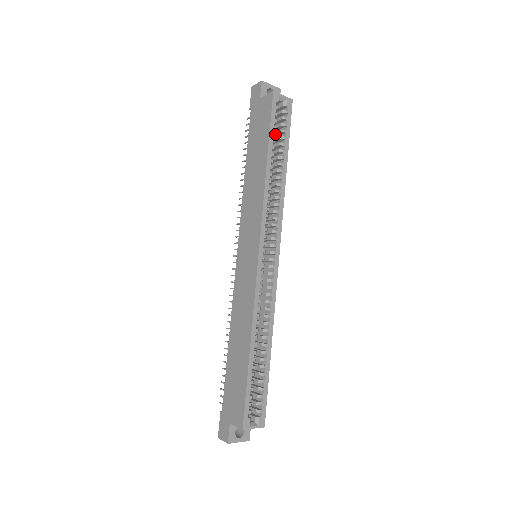
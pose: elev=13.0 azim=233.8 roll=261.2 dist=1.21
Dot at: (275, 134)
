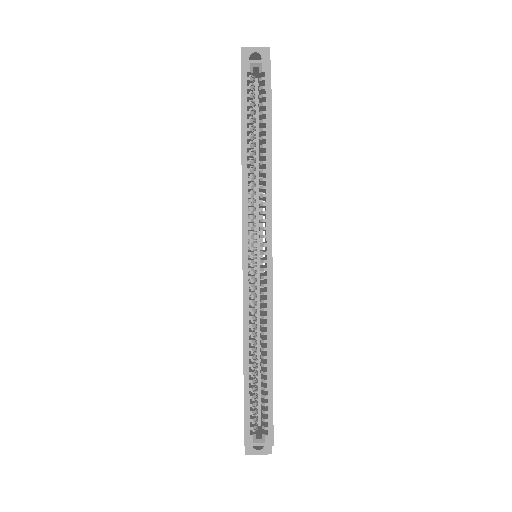
Dot at: (249, 112)
